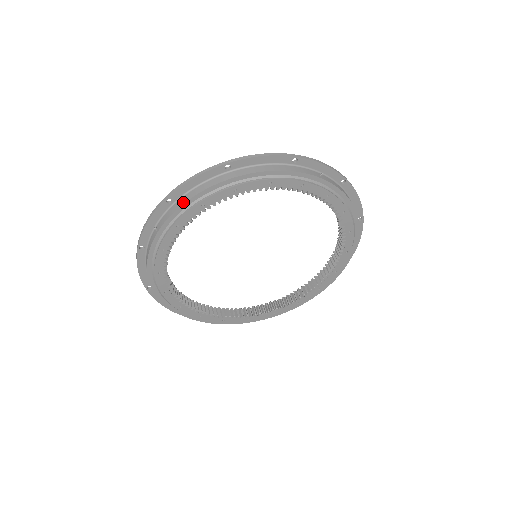
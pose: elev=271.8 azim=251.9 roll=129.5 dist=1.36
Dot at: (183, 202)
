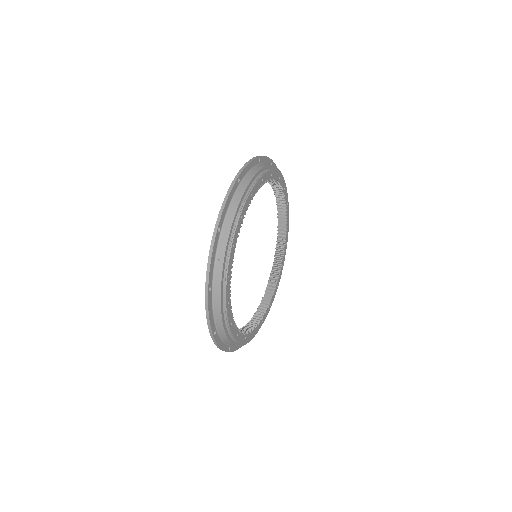
Dot at: (231, 222)
